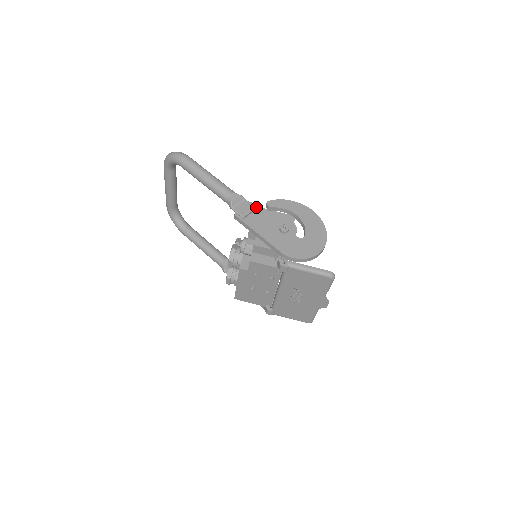
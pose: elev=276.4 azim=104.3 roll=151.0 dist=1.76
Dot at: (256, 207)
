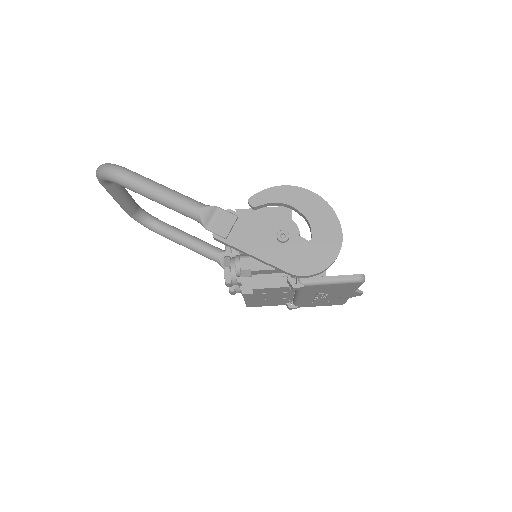
Dot at: (237, 214)
